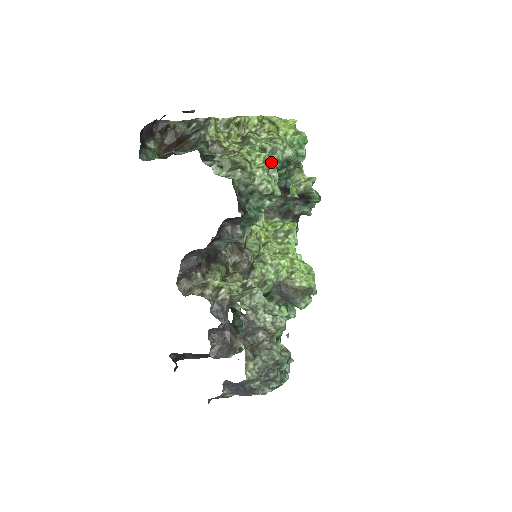
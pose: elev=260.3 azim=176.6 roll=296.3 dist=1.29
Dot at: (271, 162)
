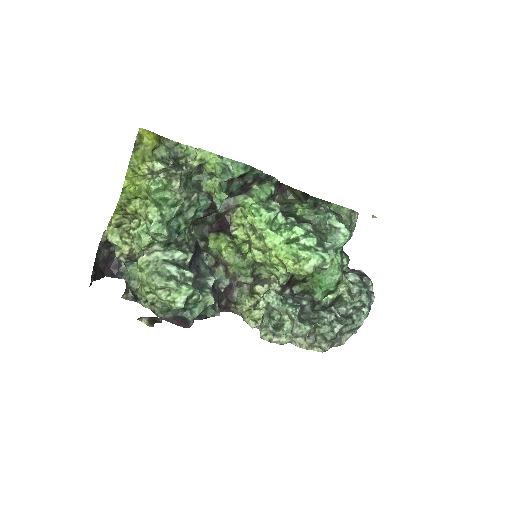
Dot at: (157, 286)
